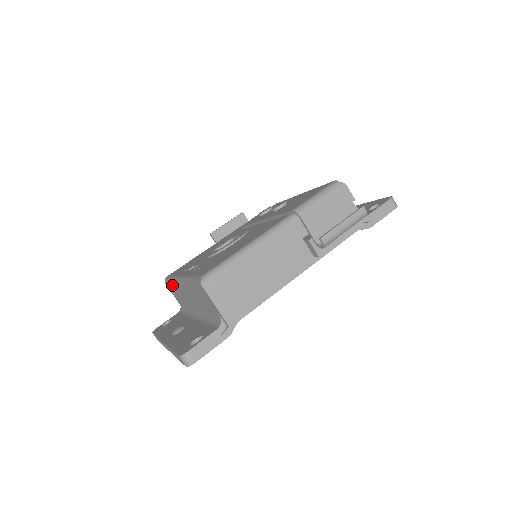
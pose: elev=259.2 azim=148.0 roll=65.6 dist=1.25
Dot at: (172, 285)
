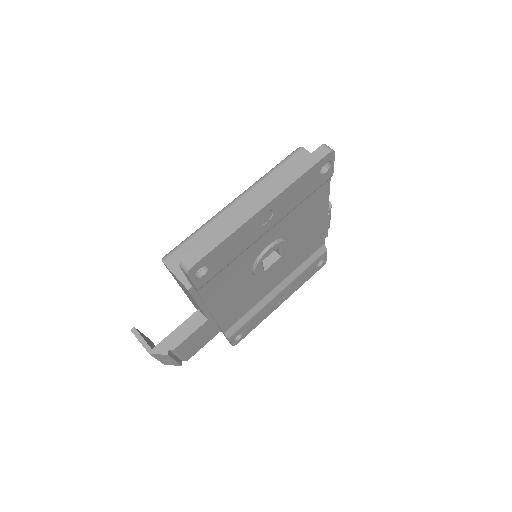
Dot at: (198, 235)
